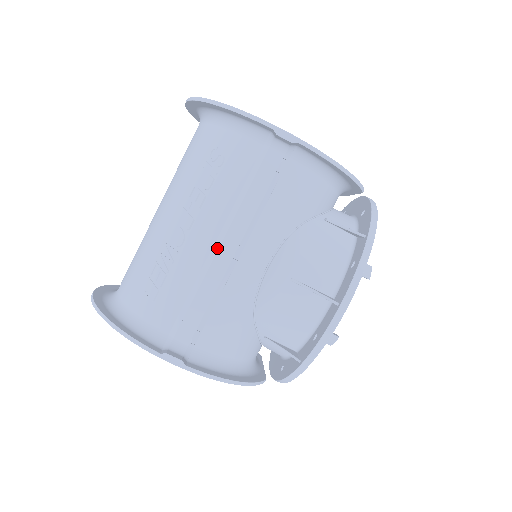
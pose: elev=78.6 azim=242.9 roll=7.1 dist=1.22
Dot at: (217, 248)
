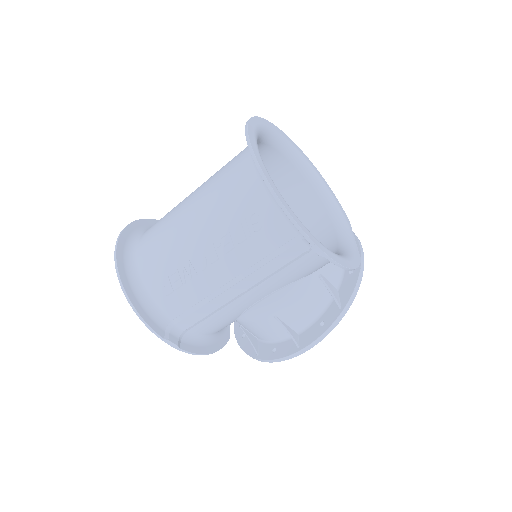
Dot at: (229, 287)
